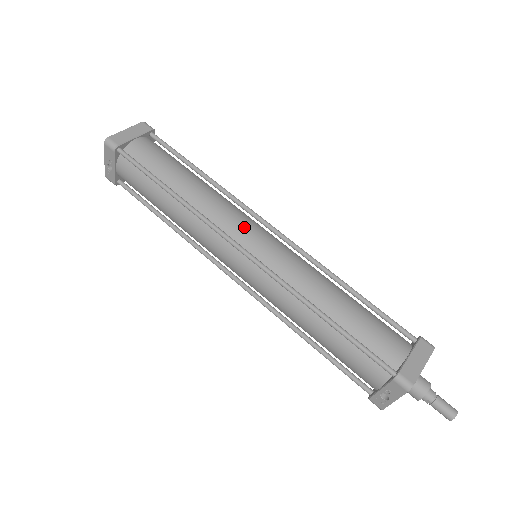
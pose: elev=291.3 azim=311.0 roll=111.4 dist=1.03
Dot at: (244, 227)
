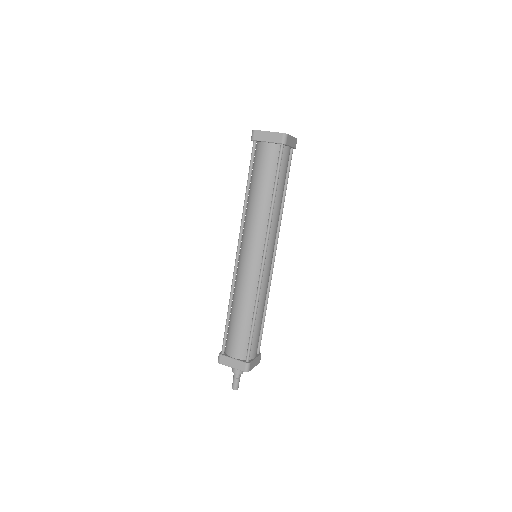
Dot at: (250, 243)
